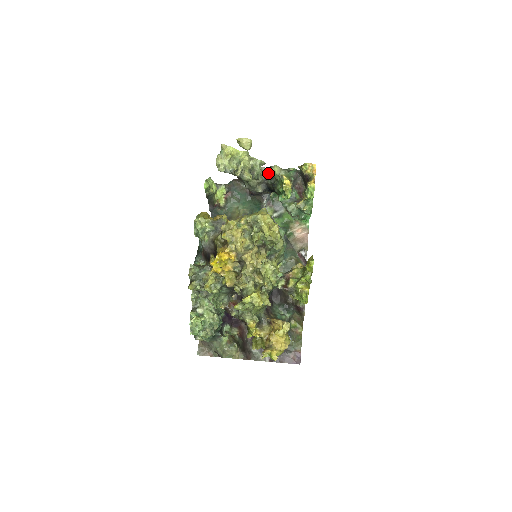
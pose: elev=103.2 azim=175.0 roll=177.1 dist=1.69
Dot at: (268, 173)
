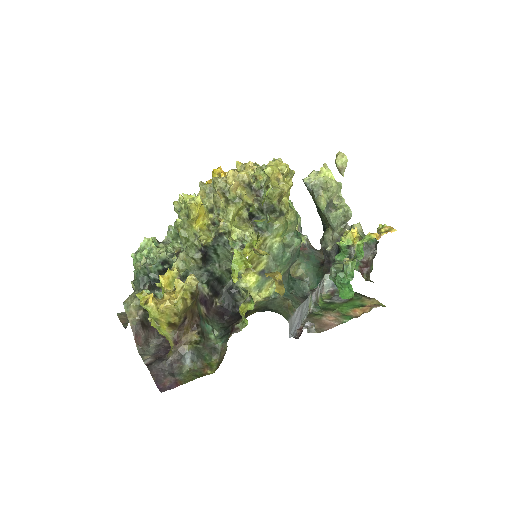
Dot at: occluded
